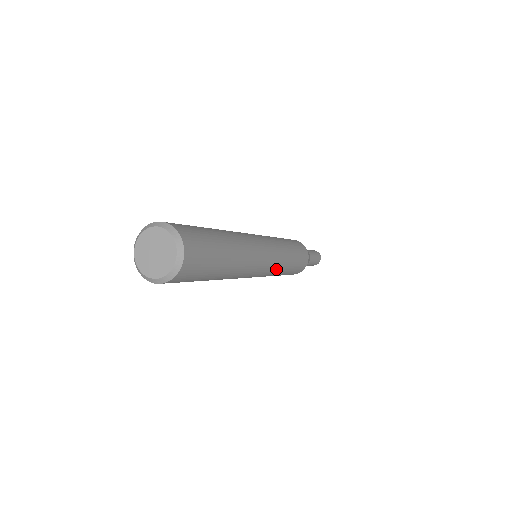
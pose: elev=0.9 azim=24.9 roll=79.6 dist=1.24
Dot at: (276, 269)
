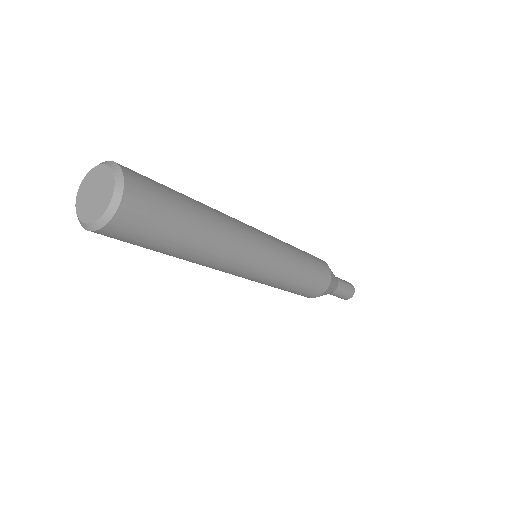
Dot at: (280, 272)
